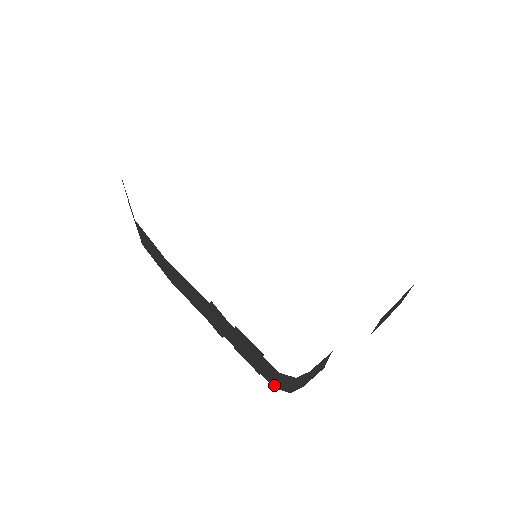
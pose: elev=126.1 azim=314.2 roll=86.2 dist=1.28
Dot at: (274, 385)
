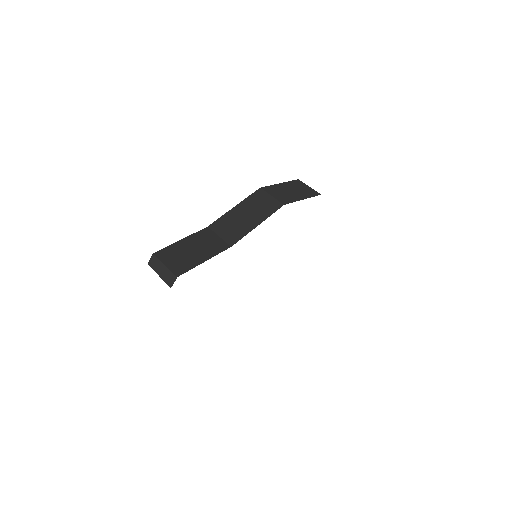
Dot at: occluded
